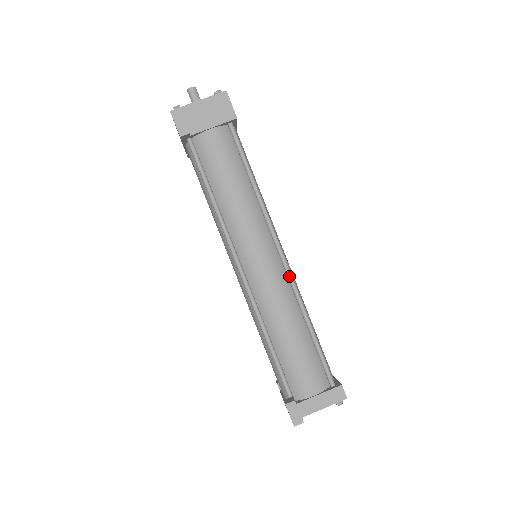
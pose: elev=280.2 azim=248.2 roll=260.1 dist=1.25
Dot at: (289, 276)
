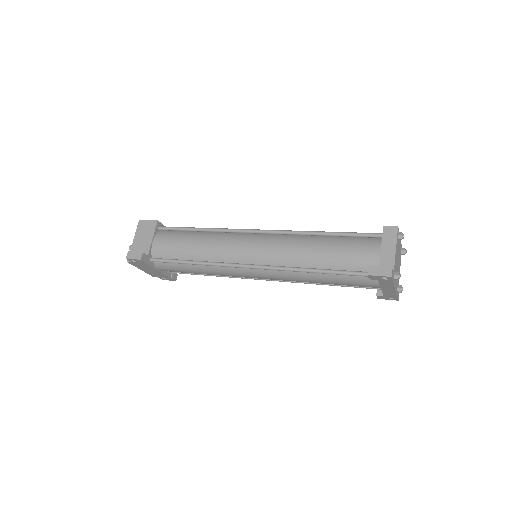
Dot at: (276, 232)
